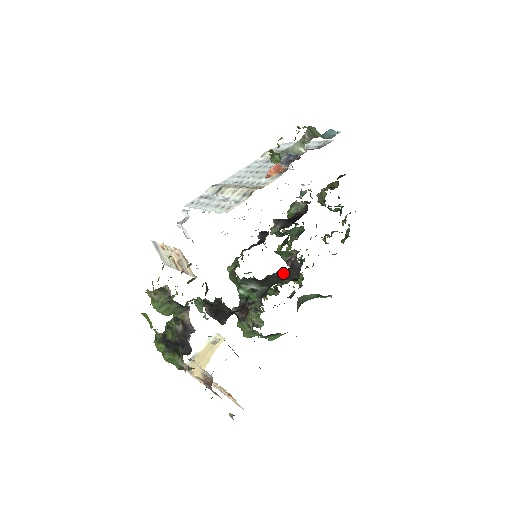
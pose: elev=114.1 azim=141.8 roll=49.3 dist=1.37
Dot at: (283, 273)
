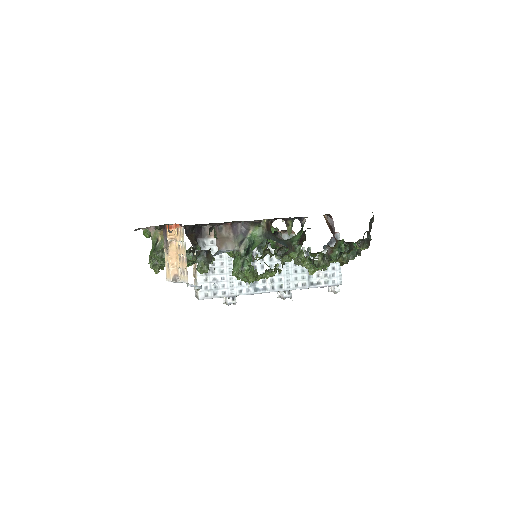
Dot at: occluded
